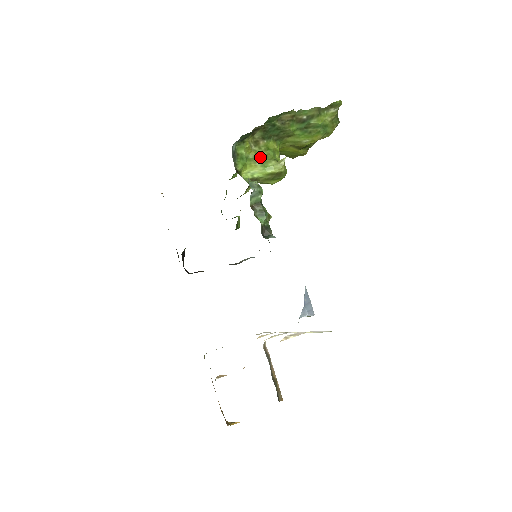
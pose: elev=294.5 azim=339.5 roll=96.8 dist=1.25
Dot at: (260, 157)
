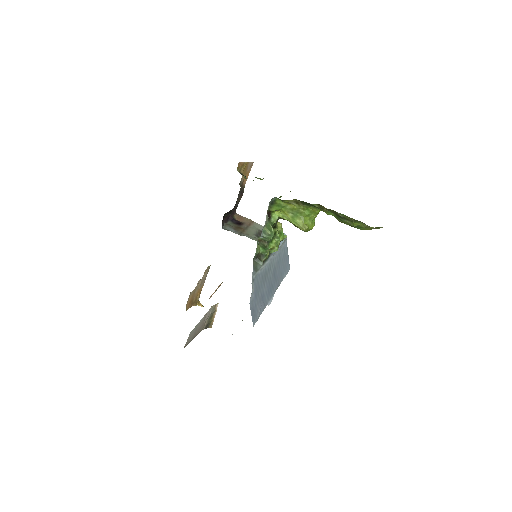
Dot at: (295, 211)
